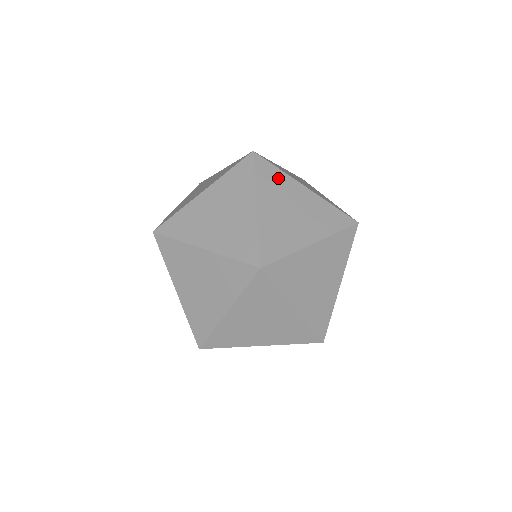
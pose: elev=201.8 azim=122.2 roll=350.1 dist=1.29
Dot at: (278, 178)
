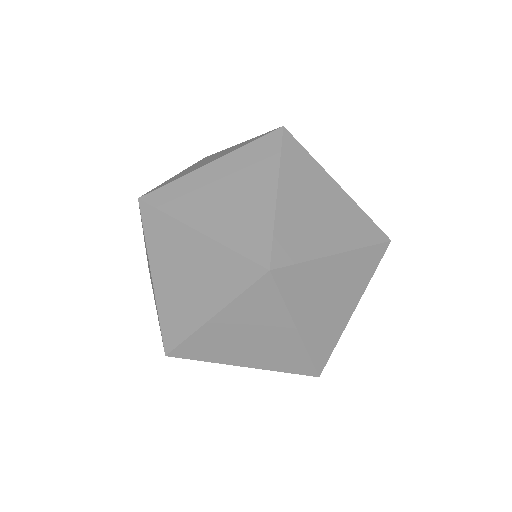
Dot at: (166, 230)
